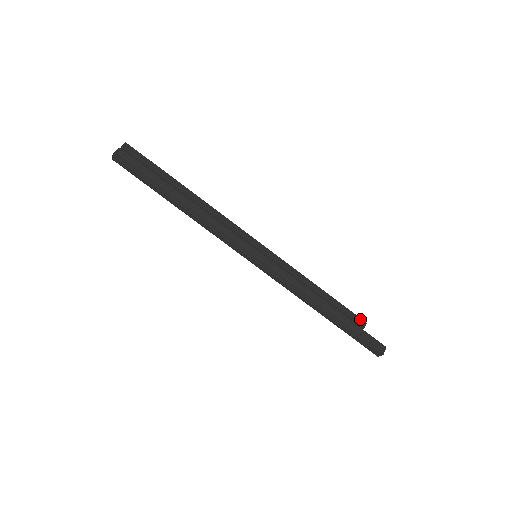
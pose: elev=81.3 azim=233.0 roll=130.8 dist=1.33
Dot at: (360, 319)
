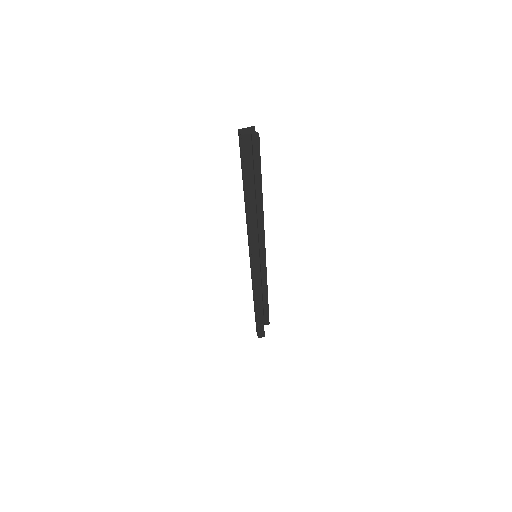
Dot at: (268, 321)
